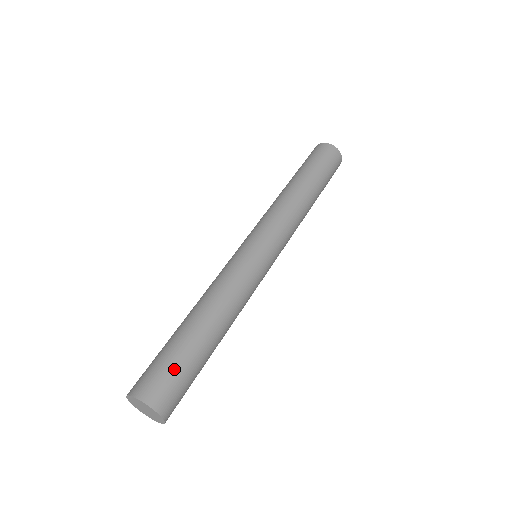
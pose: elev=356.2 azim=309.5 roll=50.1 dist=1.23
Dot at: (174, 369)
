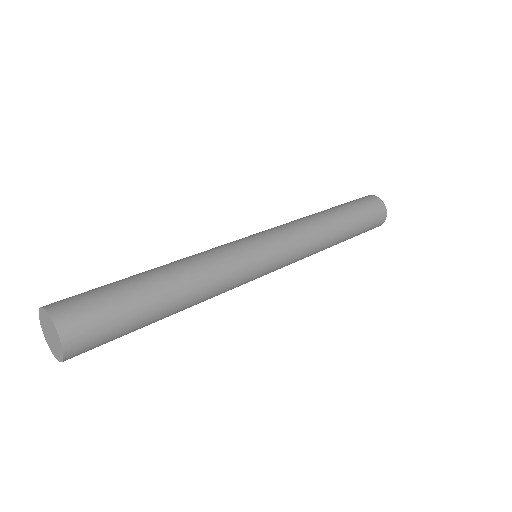
Dot at: (101, 297)
